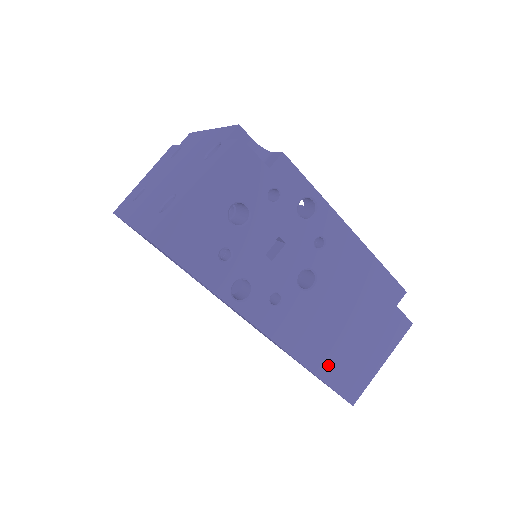
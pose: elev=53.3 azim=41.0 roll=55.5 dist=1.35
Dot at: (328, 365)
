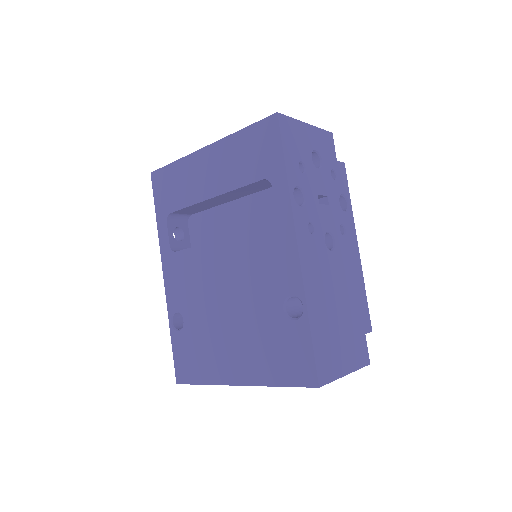
Dot at: (318, 322)
